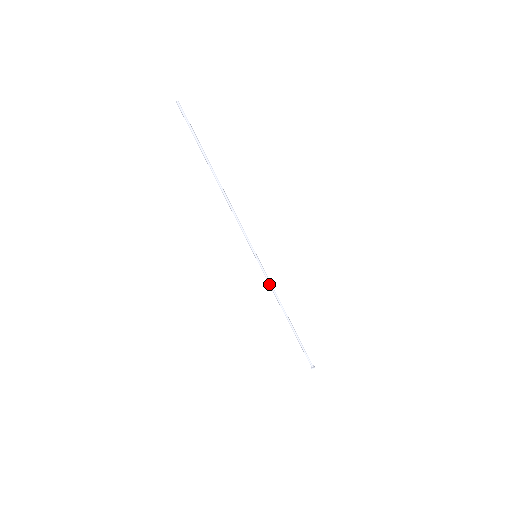
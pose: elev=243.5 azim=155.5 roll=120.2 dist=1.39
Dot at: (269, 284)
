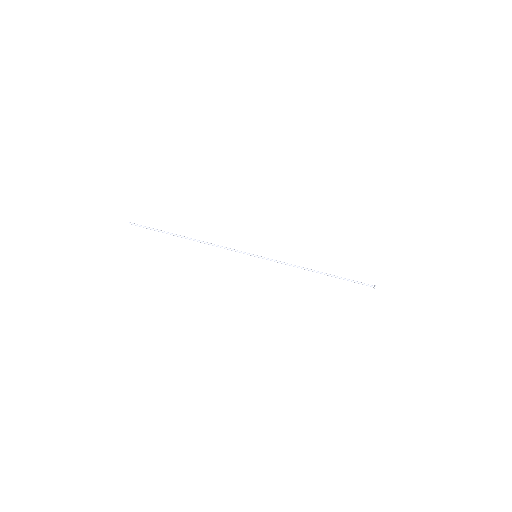
Dot at: occluded
